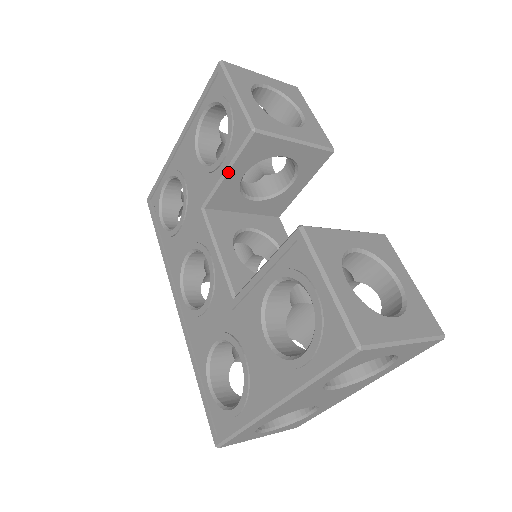
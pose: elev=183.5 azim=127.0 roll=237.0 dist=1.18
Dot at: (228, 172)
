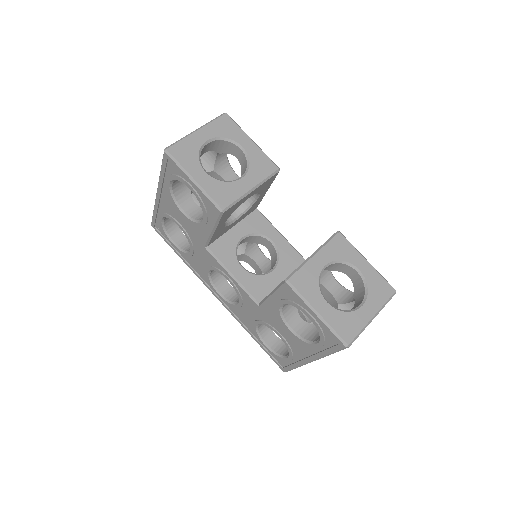
Dot at: (215, 230)
